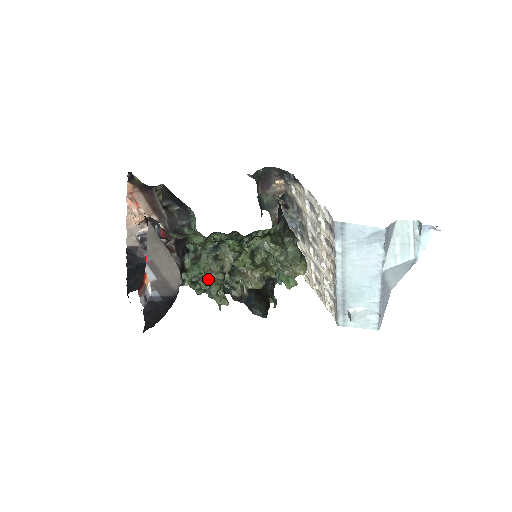
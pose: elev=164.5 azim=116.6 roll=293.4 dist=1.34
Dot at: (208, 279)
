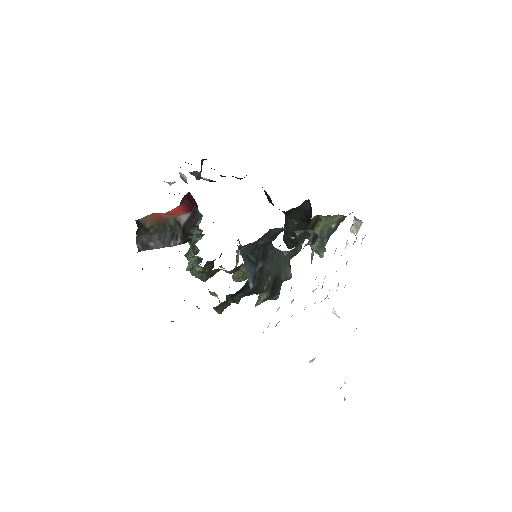
Dot at: occluded
